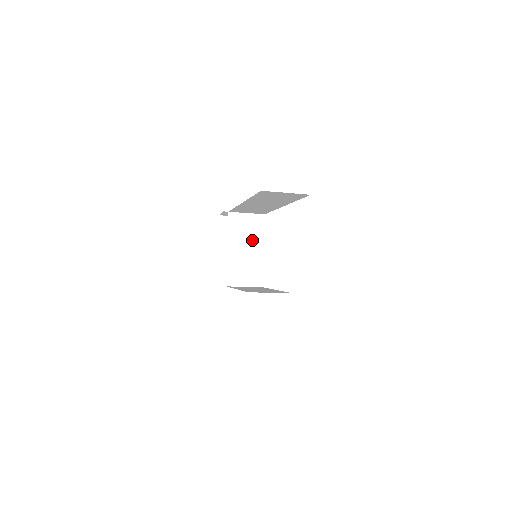
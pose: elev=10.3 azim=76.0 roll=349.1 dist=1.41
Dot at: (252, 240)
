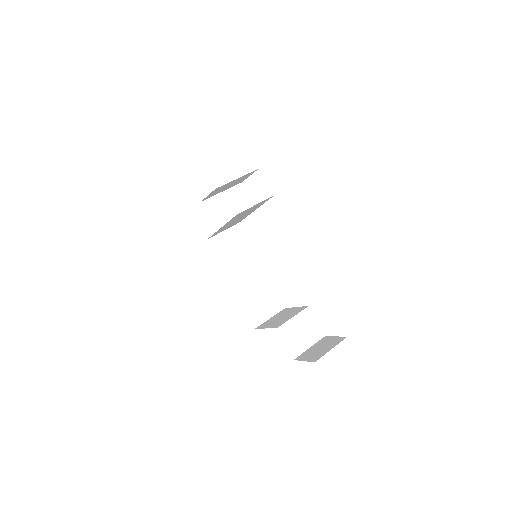
Dot at: (248, 212)
